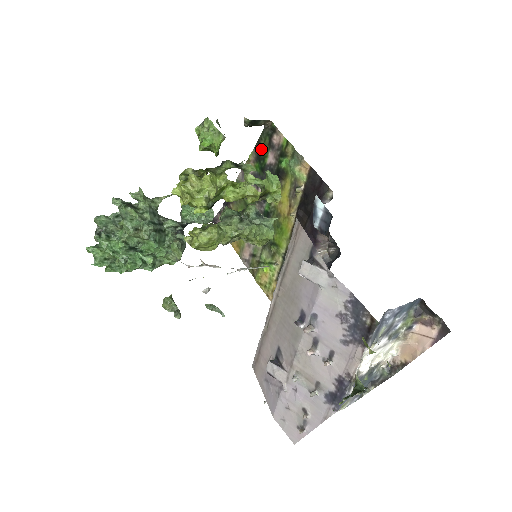
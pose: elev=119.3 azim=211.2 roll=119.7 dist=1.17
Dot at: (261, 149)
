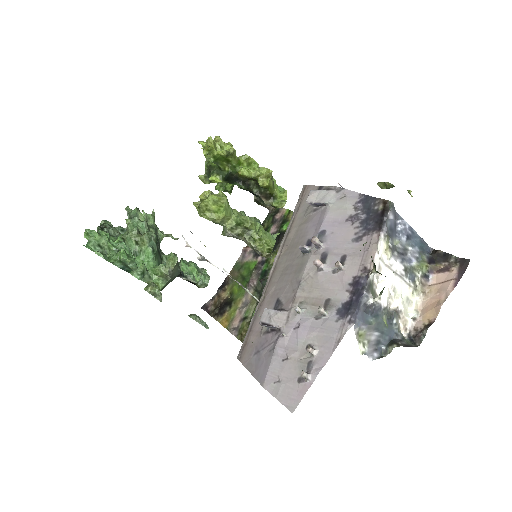
Dot at: (264, 228)
